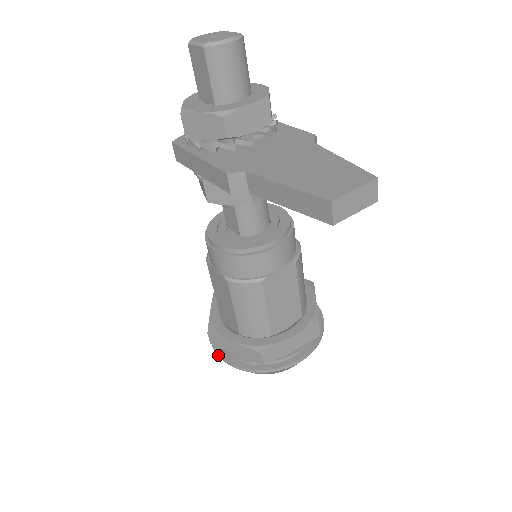
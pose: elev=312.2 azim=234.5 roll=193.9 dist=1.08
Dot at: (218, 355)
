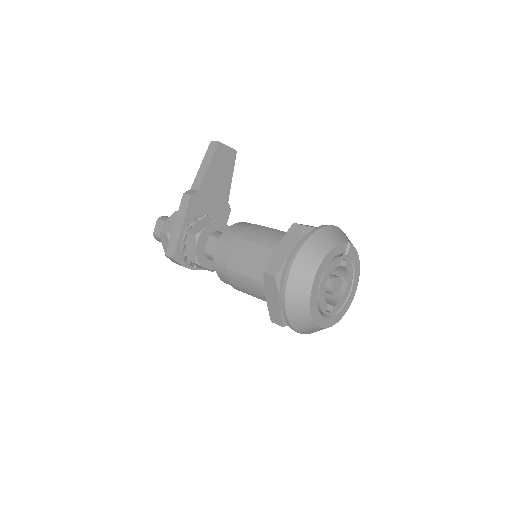
Dot at: (287, 272)
